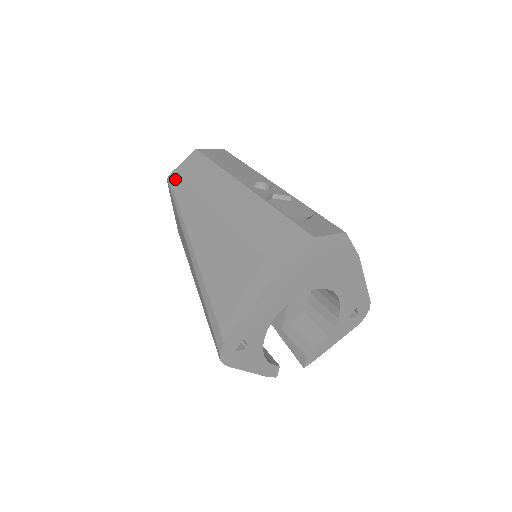
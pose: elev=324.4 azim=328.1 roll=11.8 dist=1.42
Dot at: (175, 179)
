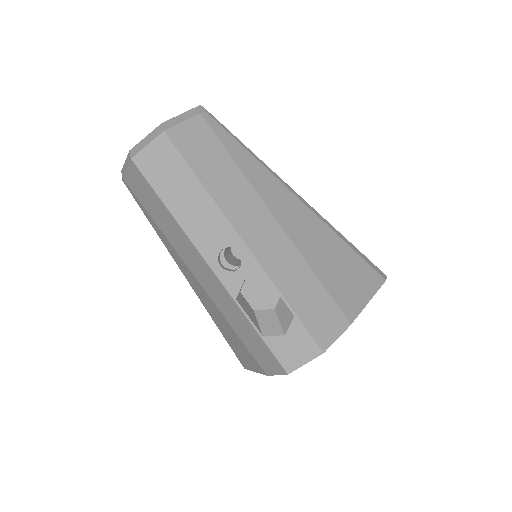
Dot at: (132, 193)
